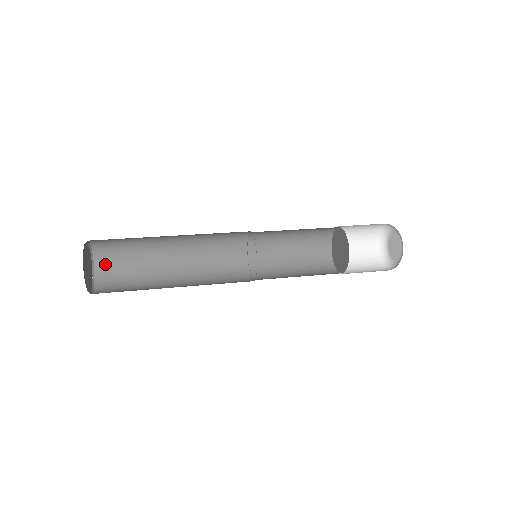
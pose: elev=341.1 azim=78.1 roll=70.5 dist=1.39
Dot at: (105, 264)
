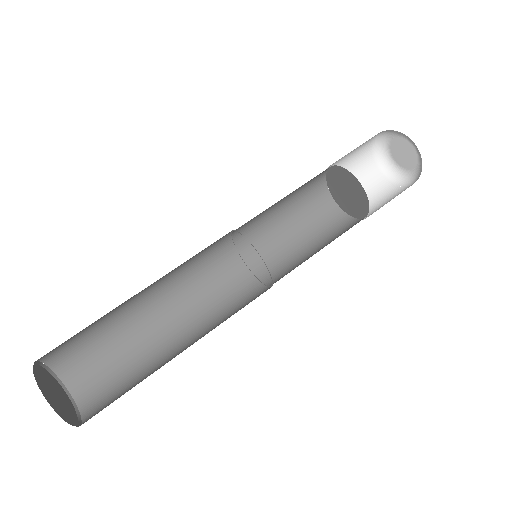
Dot at: (49, 352)
